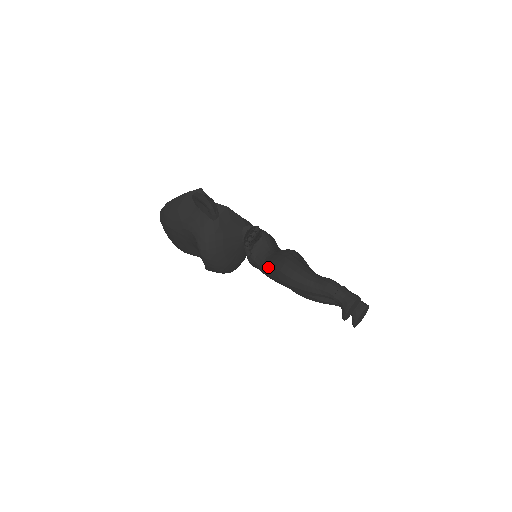
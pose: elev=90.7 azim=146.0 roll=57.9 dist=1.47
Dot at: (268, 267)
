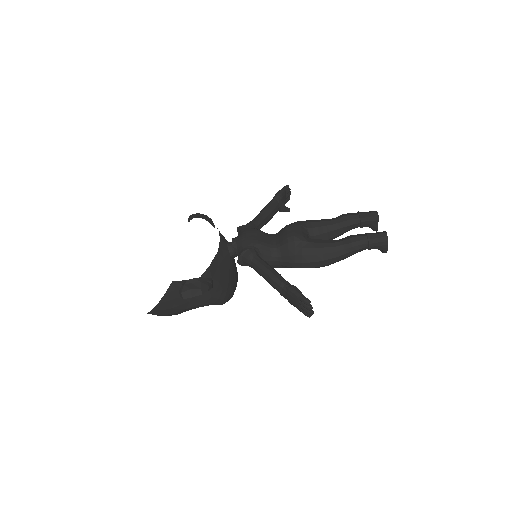
Dot at: occluded
